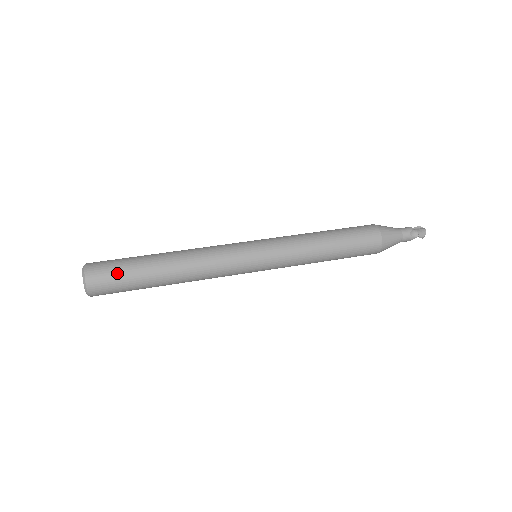
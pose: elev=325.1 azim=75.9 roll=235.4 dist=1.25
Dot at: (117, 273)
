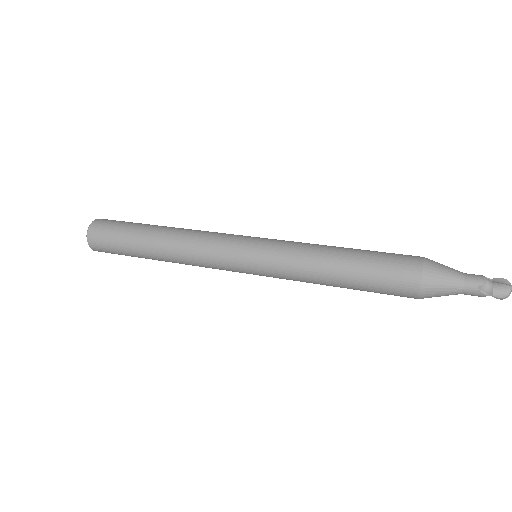
Dot at: (112, 238)
